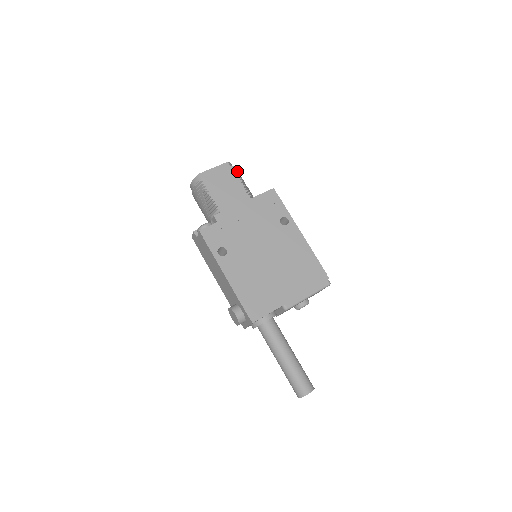
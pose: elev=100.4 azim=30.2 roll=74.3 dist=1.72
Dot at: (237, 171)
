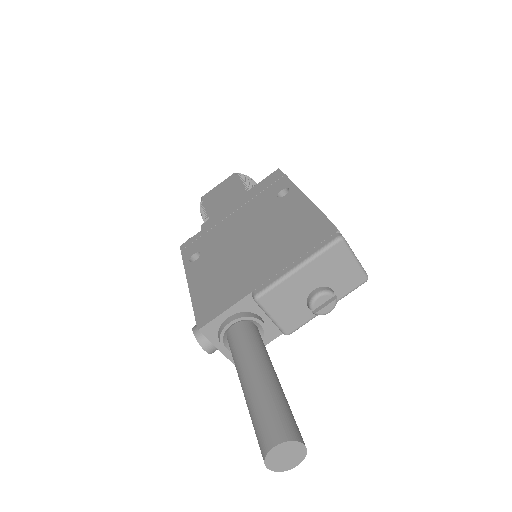
Dot at: (243, 176)
